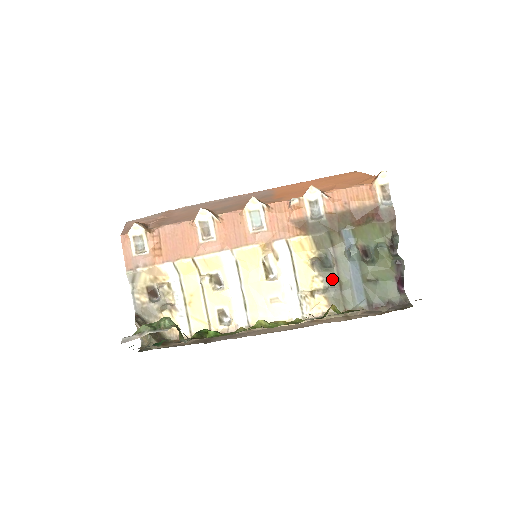
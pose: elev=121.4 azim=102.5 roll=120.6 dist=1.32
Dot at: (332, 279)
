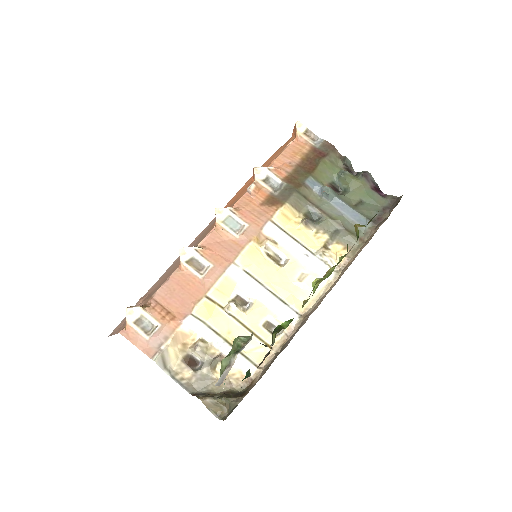
Dot at: (330, 225)
